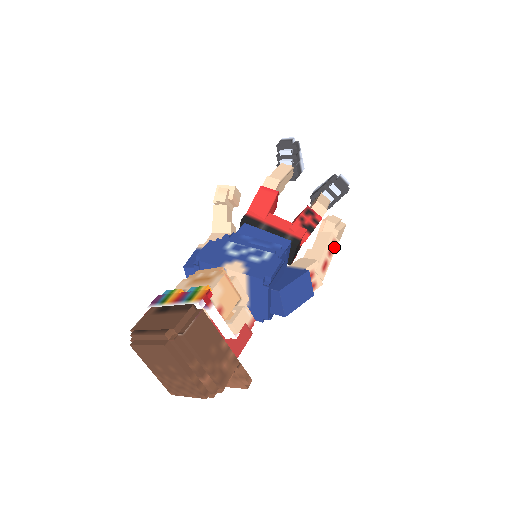
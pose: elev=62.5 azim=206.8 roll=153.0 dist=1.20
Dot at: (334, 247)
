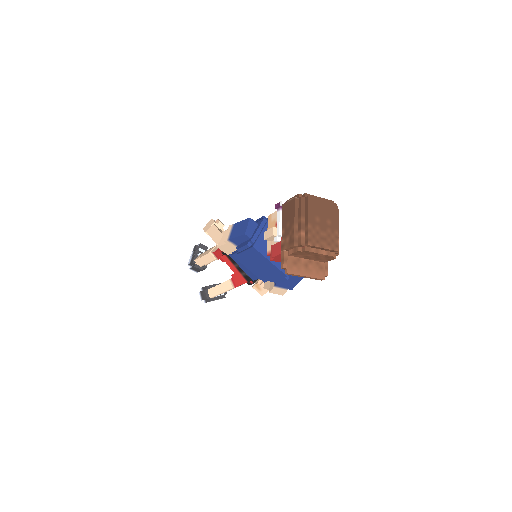
Dot at: occluded
